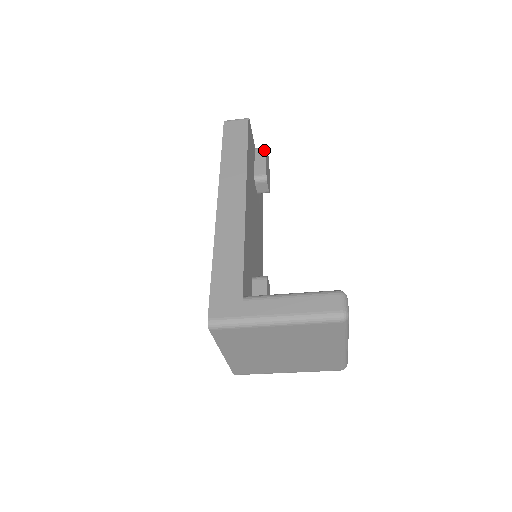
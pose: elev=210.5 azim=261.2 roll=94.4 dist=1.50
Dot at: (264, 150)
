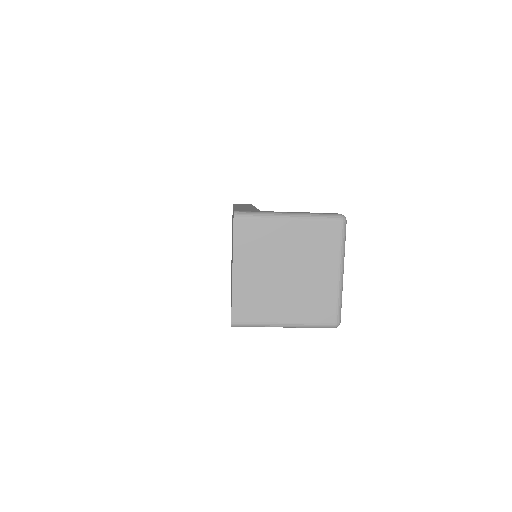
Dot at: occluded
